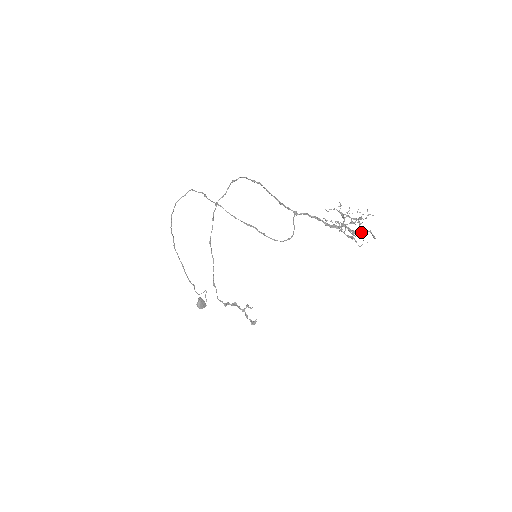
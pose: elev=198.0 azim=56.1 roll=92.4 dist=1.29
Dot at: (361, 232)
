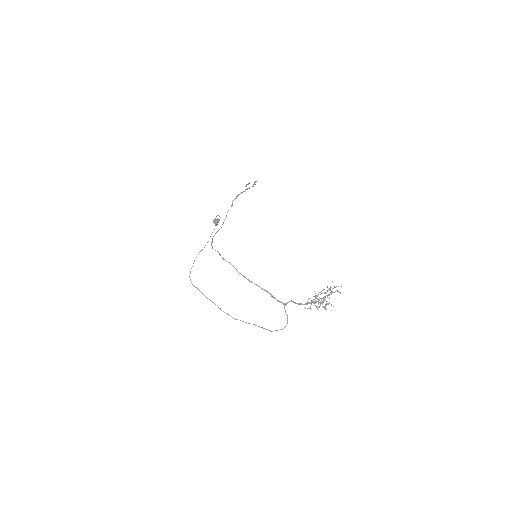
Dot at: occluded
